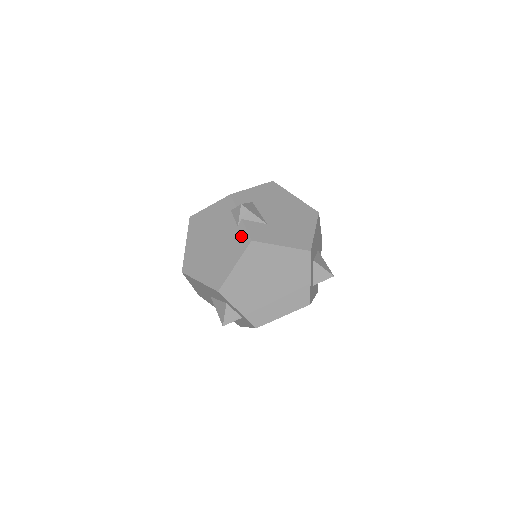
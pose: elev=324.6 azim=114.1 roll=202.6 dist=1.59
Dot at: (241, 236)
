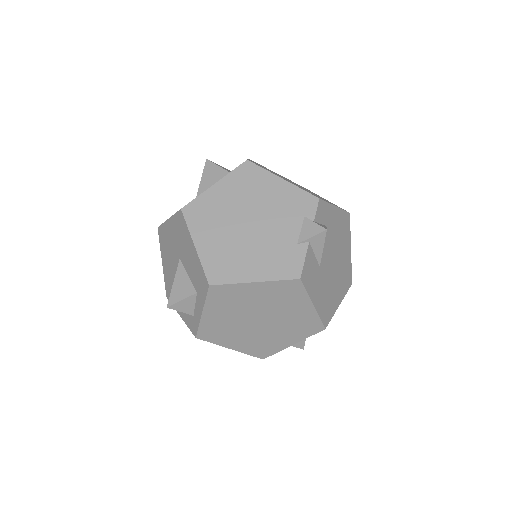
Dot at: (292, 259)
